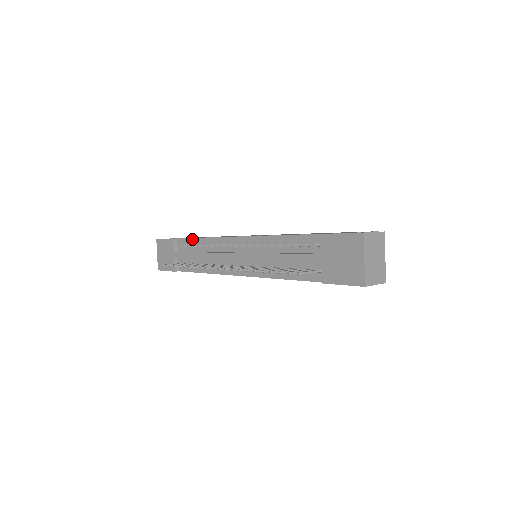
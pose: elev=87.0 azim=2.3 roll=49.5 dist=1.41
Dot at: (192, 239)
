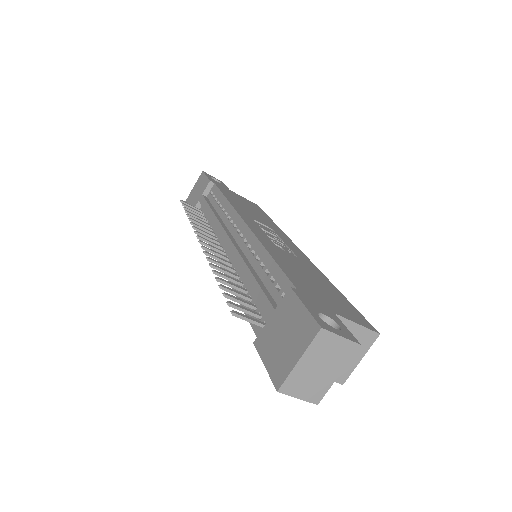
Dot at: (221, 193)
